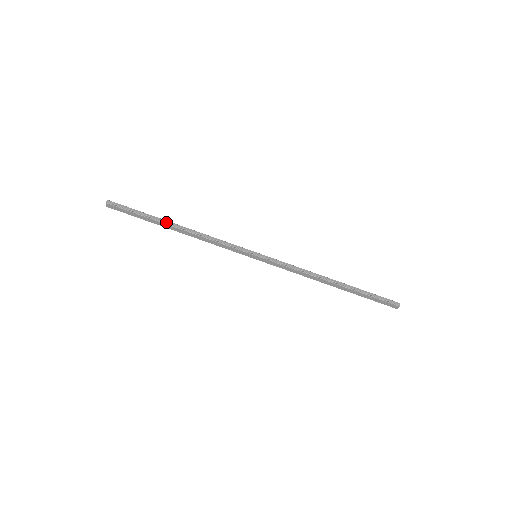
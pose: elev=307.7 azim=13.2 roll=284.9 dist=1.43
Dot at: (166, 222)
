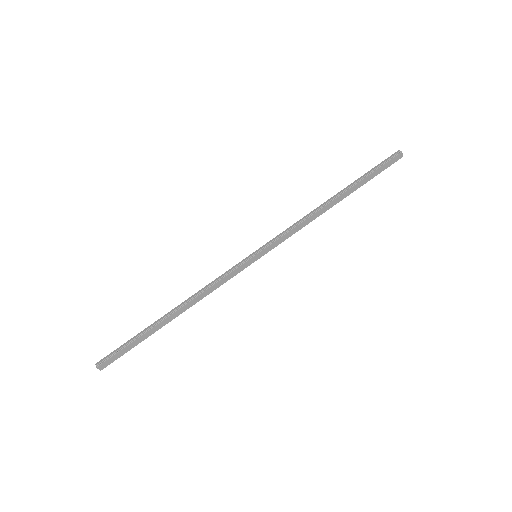
Dot at: (159, 321)
